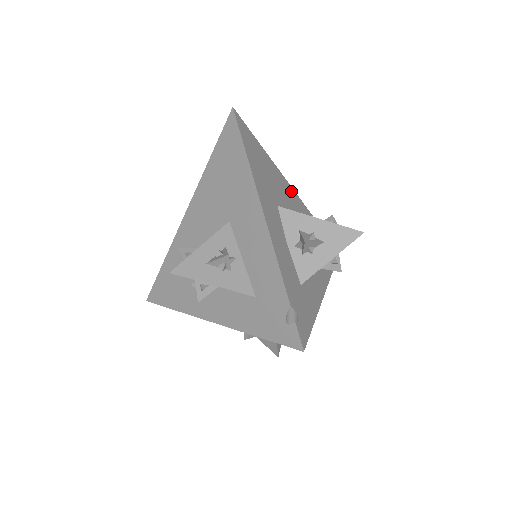
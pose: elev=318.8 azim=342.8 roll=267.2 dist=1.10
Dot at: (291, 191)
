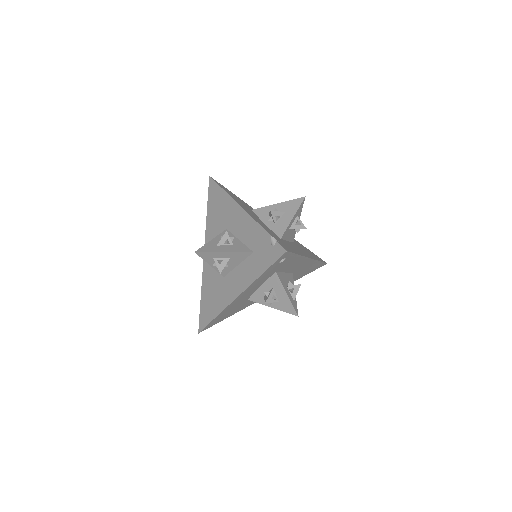
Dot at: occluded
